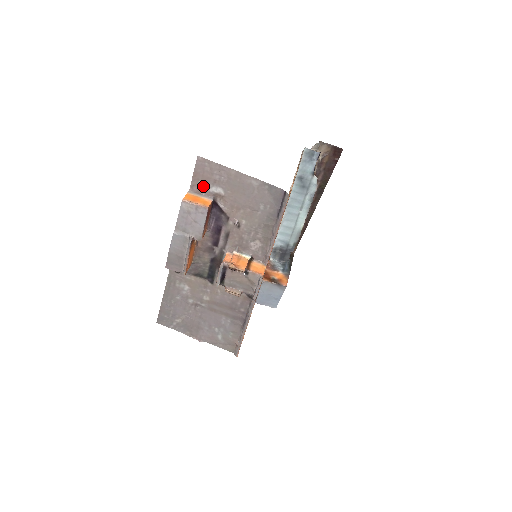
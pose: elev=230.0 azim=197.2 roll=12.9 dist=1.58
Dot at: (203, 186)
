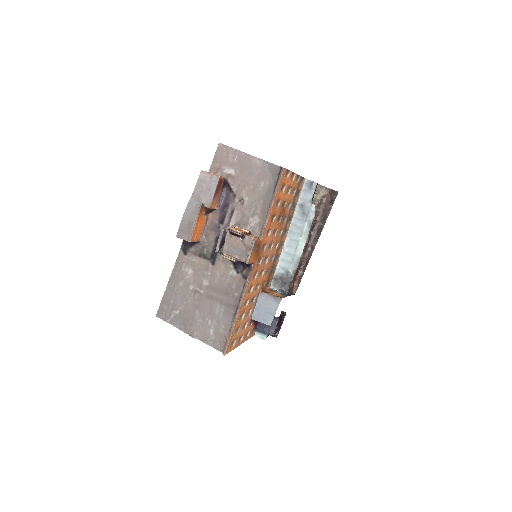
Dot at: (219, 168)
